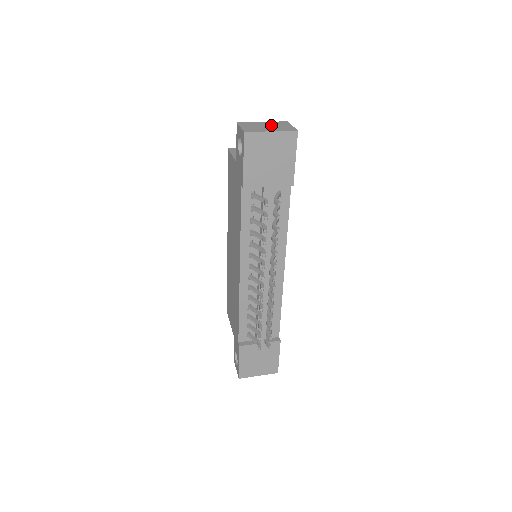
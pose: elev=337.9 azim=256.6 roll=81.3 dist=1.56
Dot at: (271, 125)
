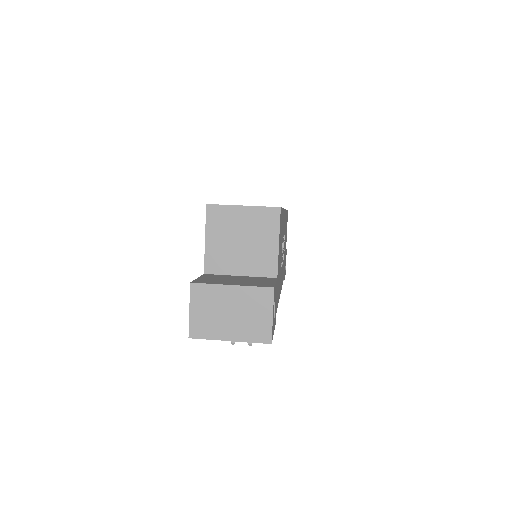
Dot at: (239, 309)
